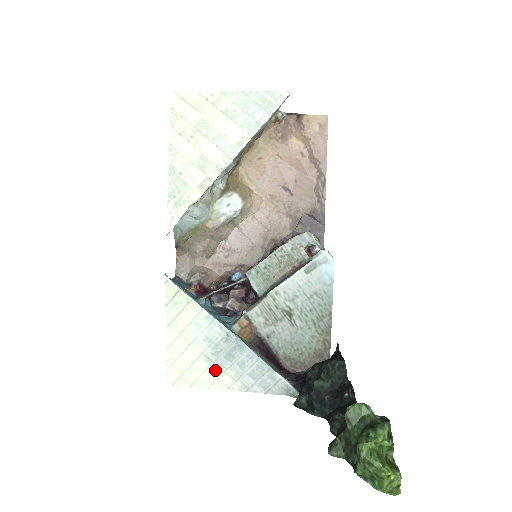
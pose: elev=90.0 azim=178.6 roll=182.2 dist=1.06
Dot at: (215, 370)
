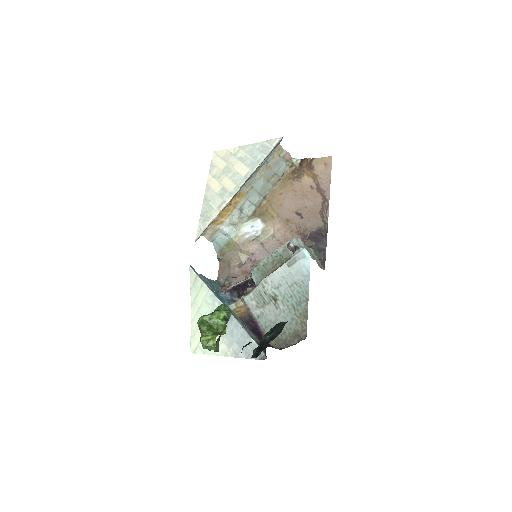
Dot at: occluded
